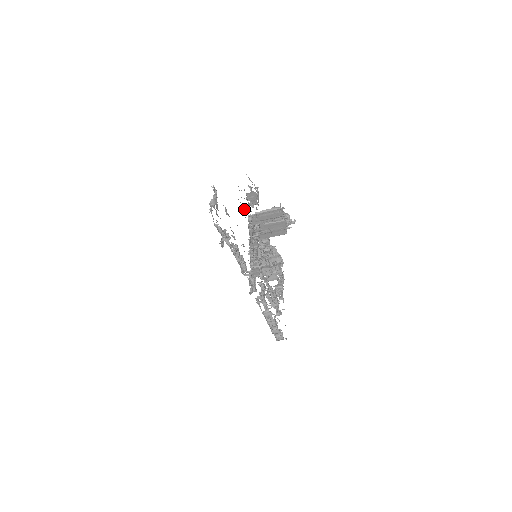
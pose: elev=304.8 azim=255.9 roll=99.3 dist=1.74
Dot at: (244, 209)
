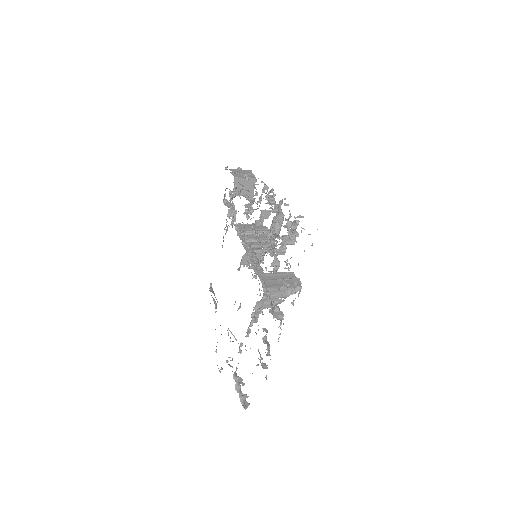
Dot at: occluded
